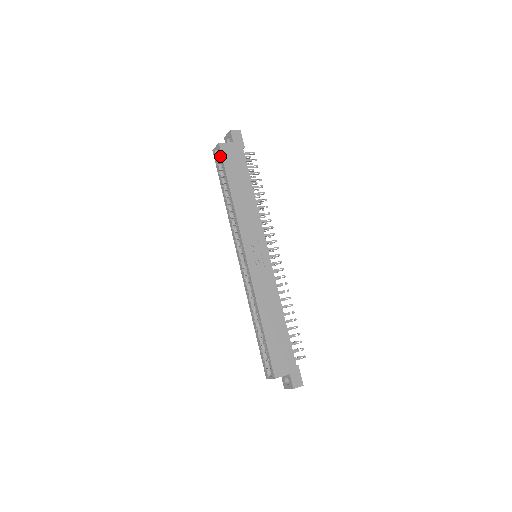
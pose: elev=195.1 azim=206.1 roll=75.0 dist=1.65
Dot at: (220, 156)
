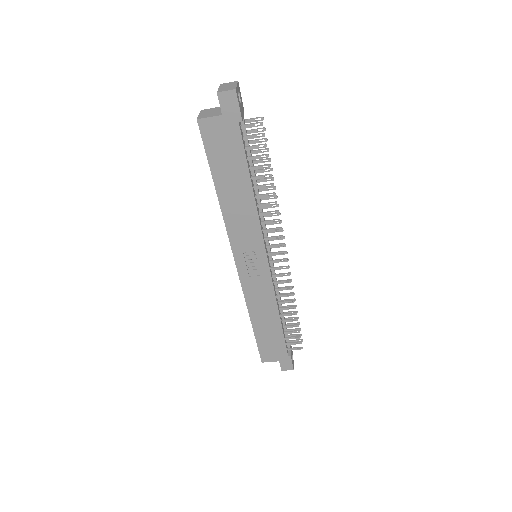
Dot at: (202, 137)
